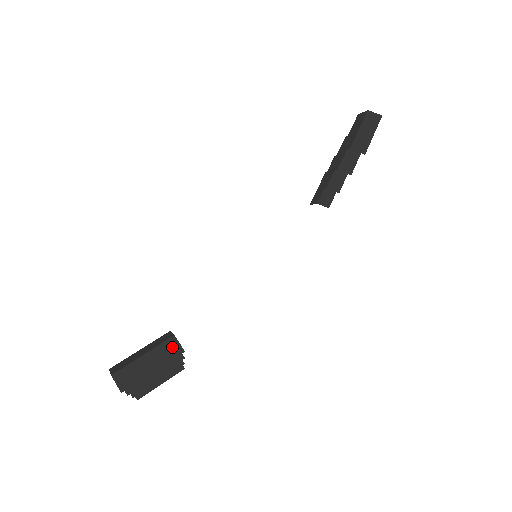
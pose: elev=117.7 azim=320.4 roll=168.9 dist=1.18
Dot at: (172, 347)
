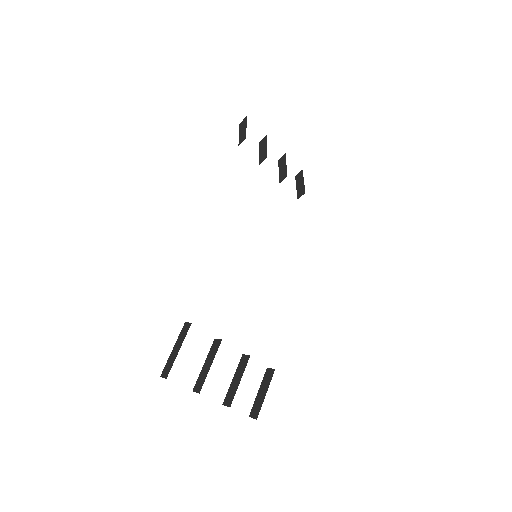
Dot at: (185, 329)
